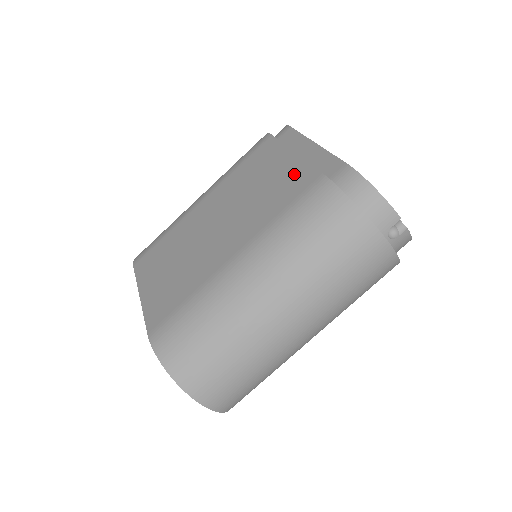
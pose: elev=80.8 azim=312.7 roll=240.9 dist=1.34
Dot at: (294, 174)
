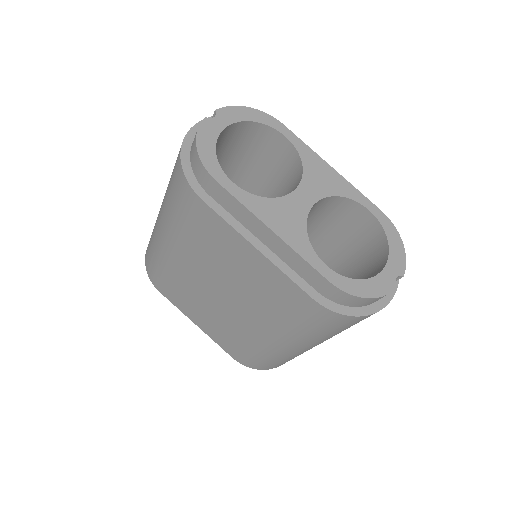
Dot at: (275, 281)
